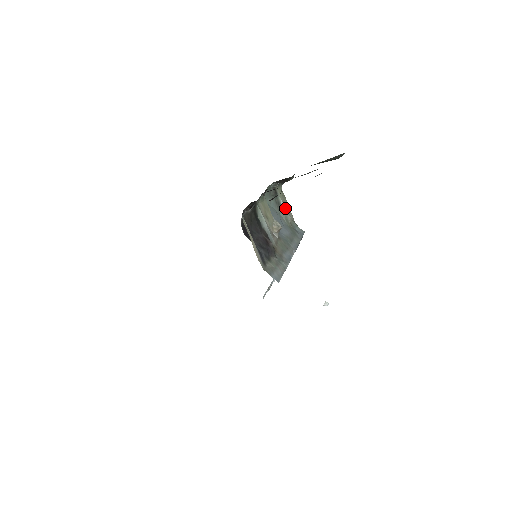
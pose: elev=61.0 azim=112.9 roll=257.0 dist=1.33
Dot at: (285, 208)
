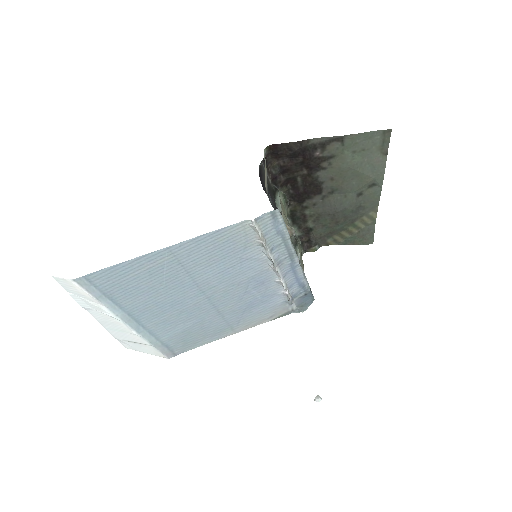
Dot at: (301, 263)
